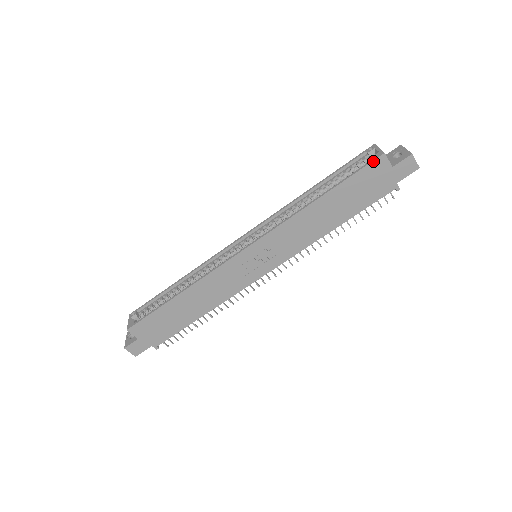
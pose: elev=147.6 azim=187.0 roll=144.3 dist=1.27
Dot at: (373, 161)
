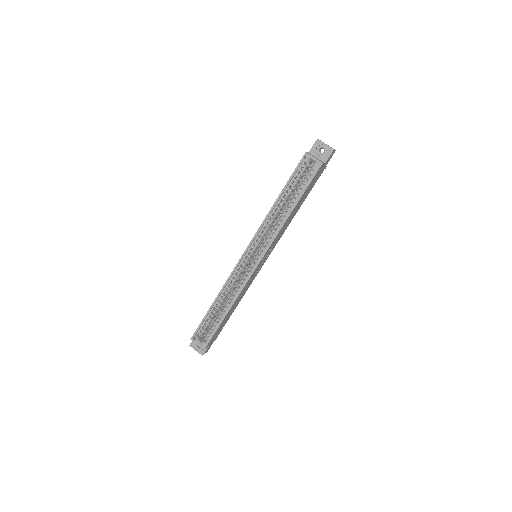
Dot at: (317, 171)
